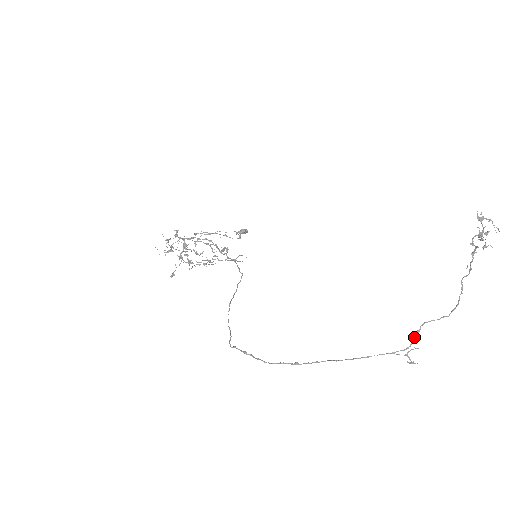
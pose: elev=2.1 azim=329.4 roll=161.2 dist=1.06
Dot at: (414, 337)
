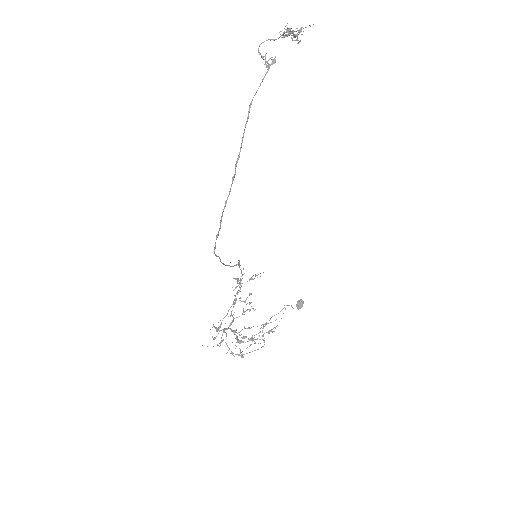
Dot at: (266, 62)
